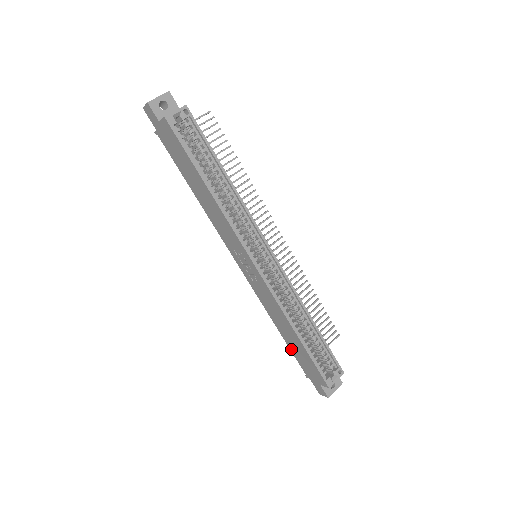
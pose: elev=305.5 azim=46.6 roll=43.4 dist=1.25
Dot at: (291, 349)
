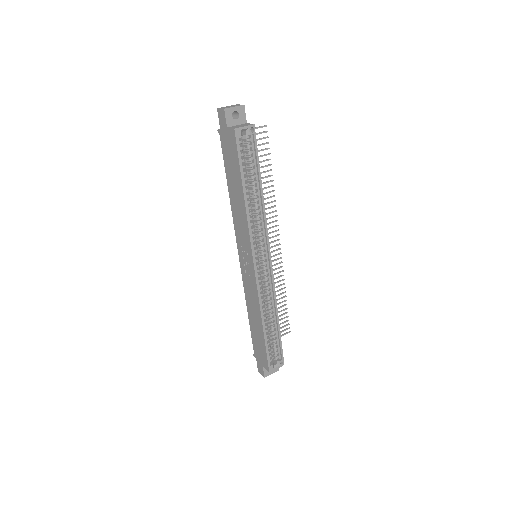
Dot at: (252, 333)
